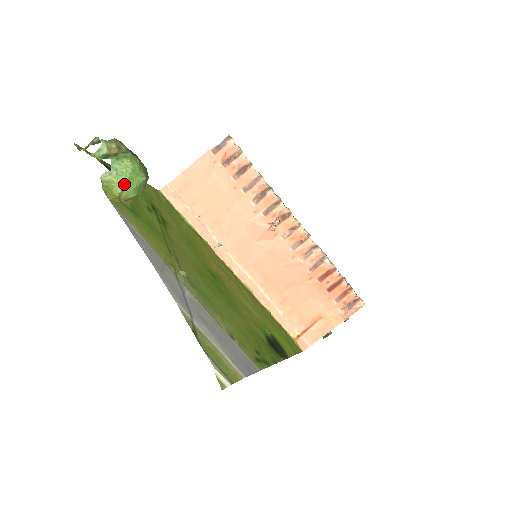
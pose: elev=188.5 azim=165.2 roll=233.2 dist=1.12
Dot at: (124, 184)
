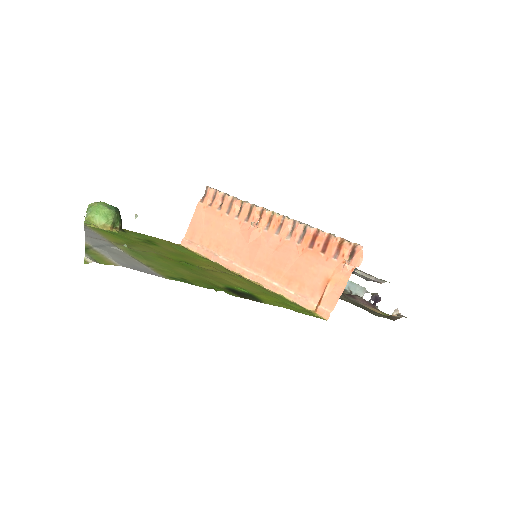
Dot at: (94, 216)
